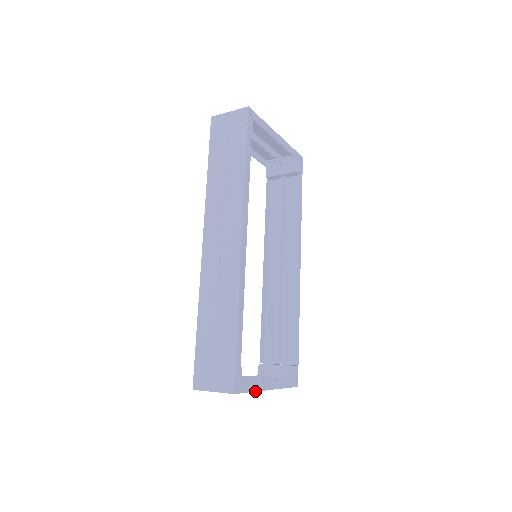
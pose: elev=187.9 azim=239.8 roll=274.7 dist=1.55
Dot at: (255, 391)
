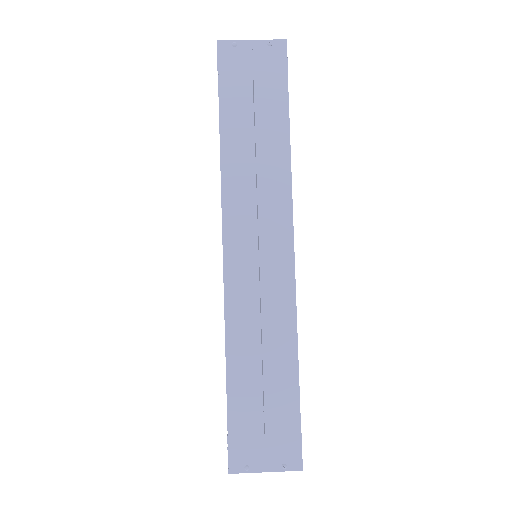
Dot at: occluded
